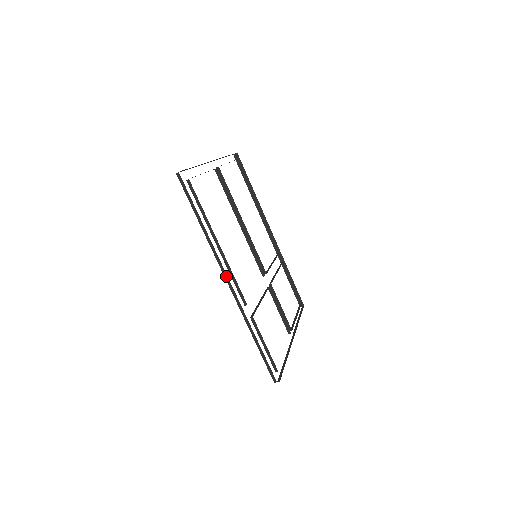
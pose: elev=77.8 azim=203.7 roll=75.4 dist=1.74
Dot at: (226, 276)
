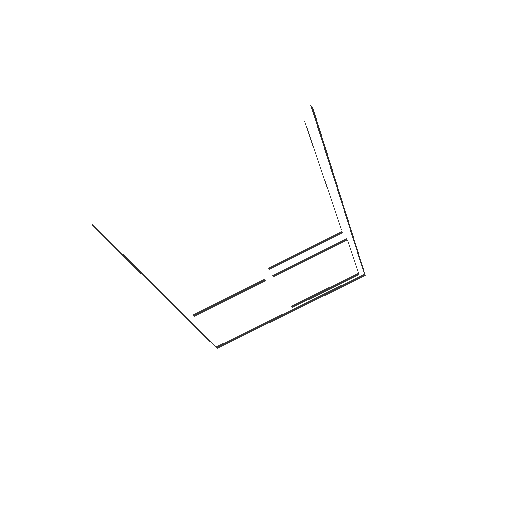
Dot at: occluded
